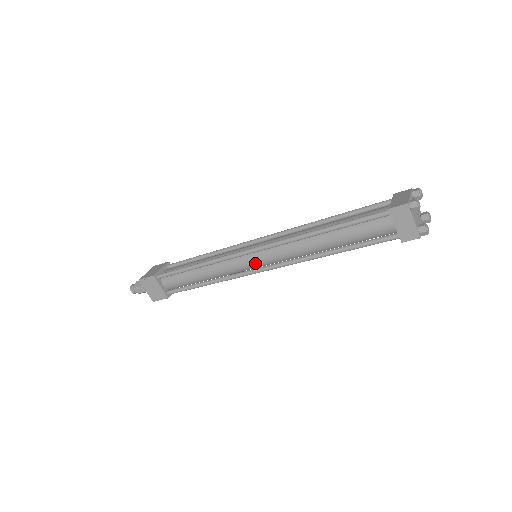
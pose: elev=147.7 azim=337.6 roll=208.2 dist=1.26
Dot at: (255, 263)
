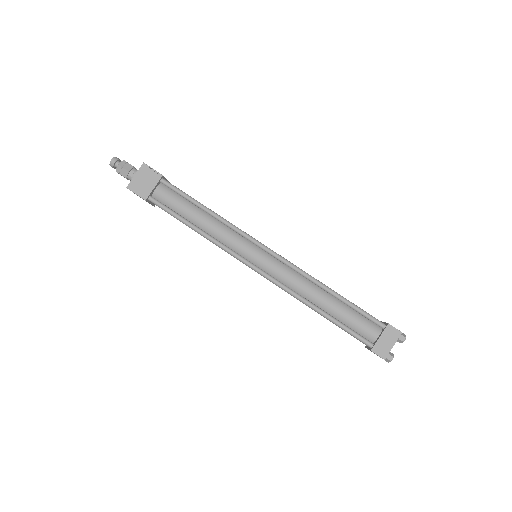
Dot at: occluded
